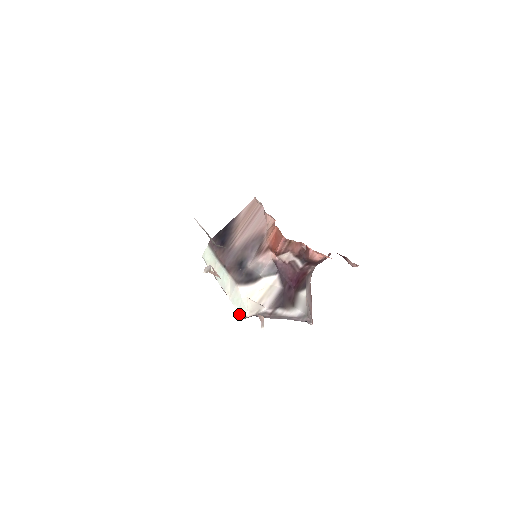
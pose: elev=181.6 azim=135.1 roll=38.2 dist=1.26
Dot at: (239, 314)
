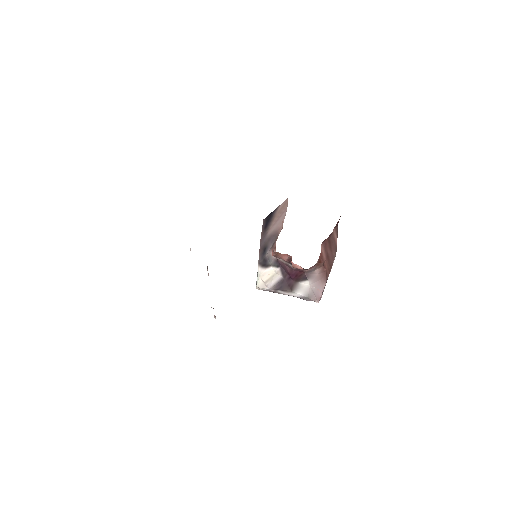
Dot at: occluded
